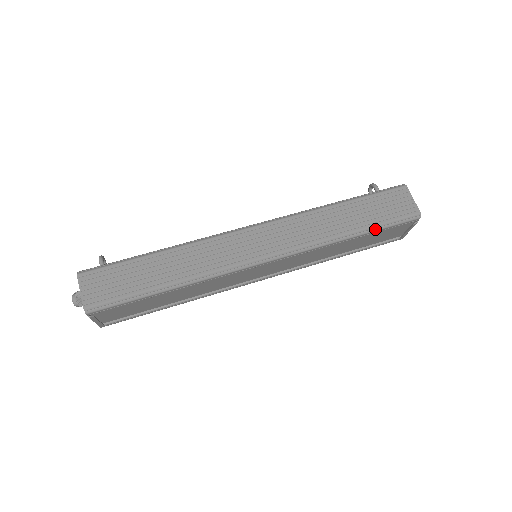
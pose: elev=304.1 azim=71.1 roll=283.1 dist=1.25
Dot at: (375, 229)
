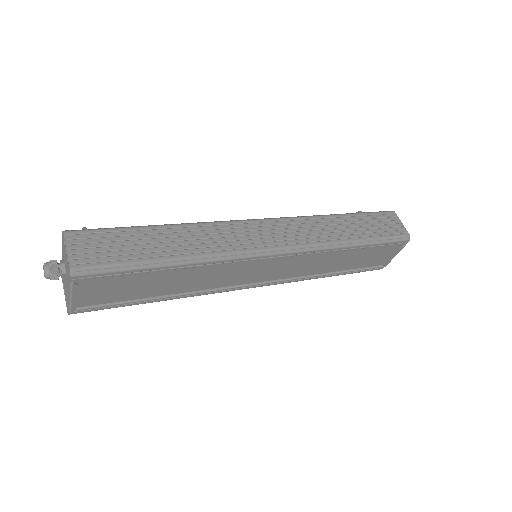
Dot at: (373, 242)
